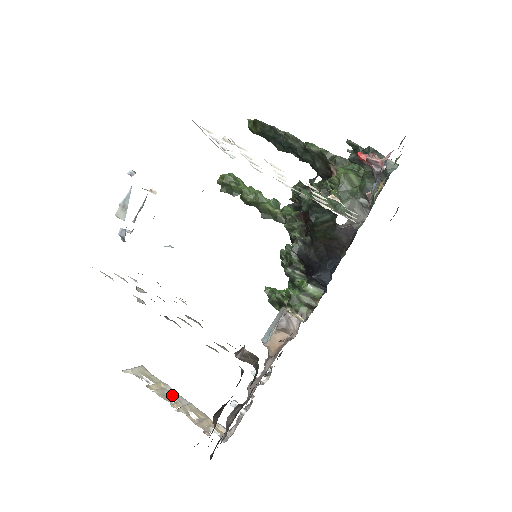
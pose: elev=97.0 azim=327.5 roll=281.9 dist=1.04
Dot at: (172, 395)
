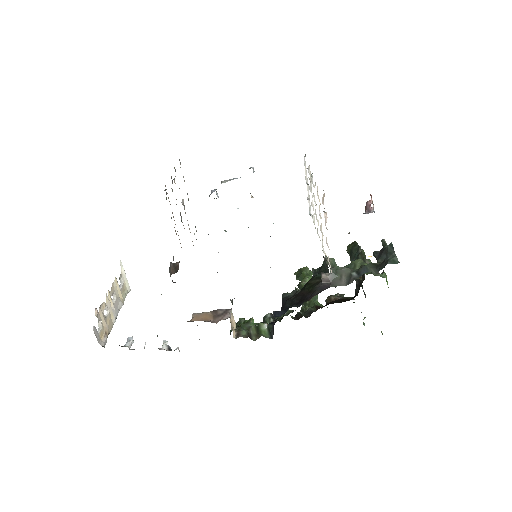
Dot at: (117, 302)
